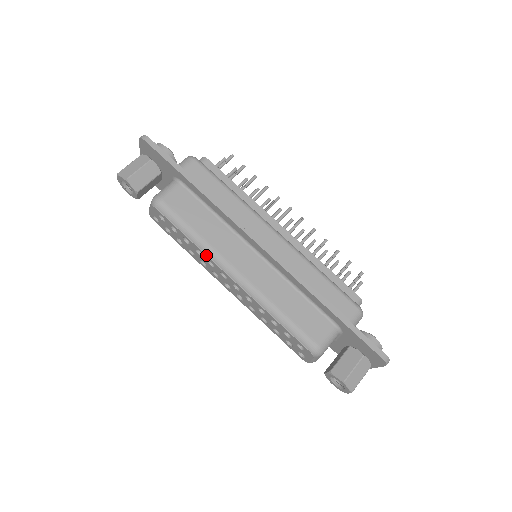
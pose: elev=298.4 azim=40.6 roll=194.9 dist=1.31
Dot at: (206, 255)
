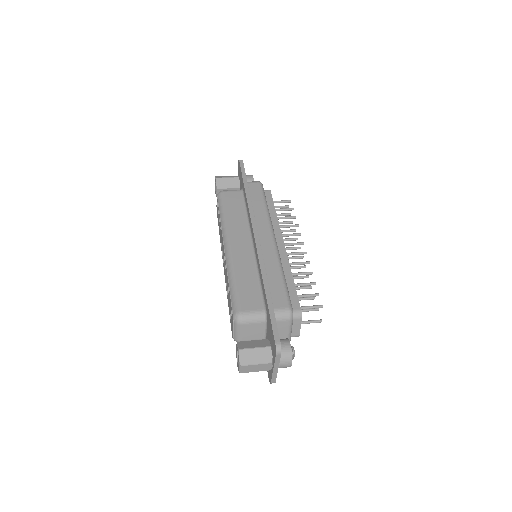
Dot at: (221, 229)
